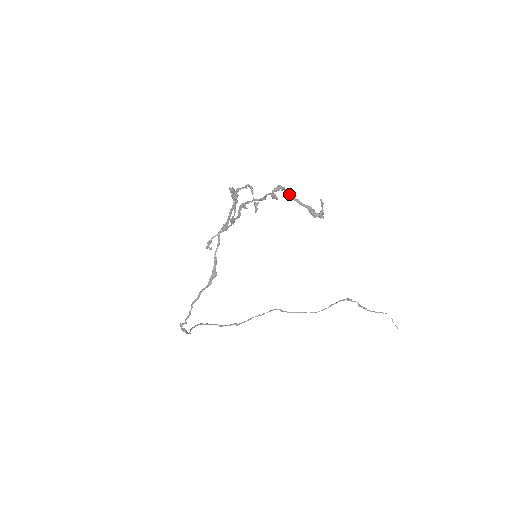
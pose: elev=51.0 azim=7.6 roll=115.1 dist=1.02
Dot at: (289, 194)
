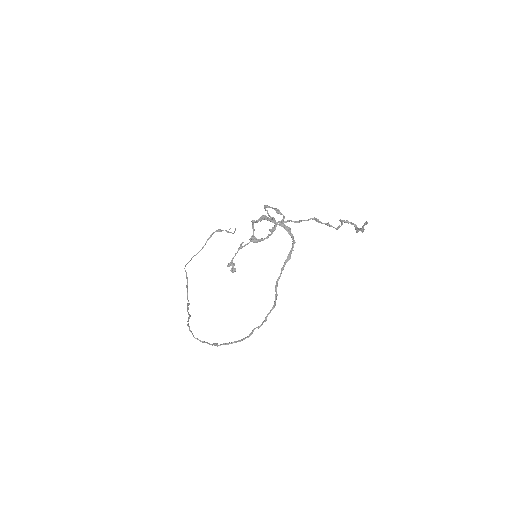
Dot at: (363, 229)
